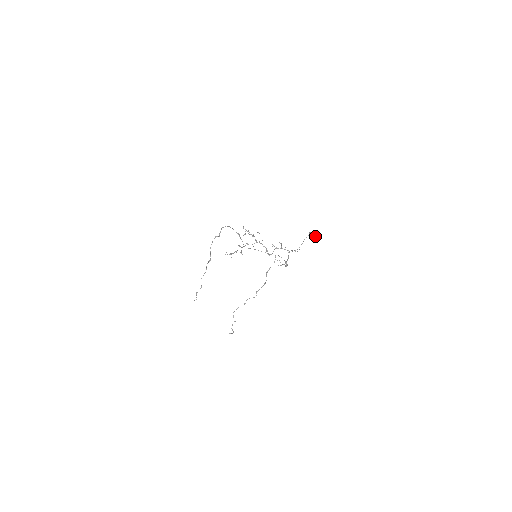
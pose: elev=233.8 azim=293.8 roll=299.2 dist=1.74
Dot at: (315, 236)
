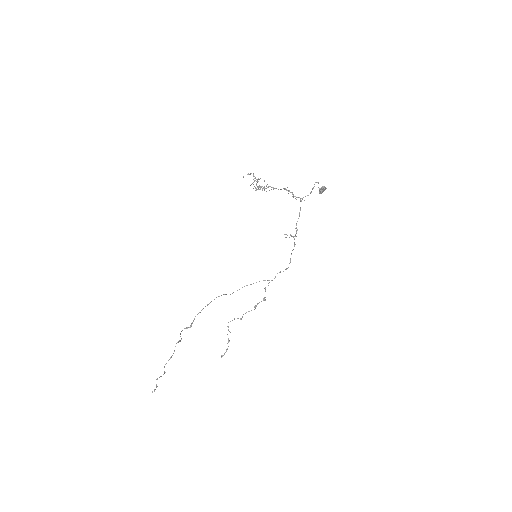
Dot at: (324, 186)
